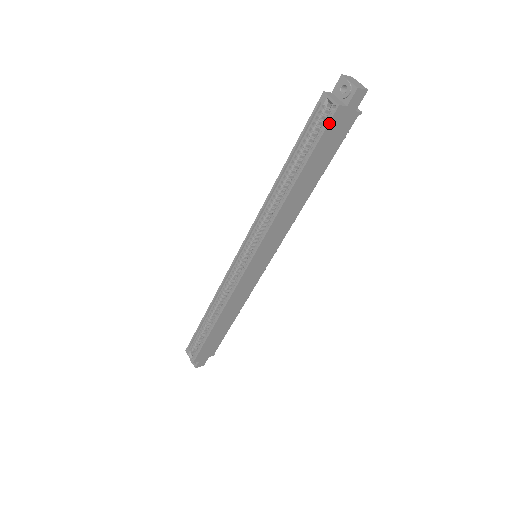
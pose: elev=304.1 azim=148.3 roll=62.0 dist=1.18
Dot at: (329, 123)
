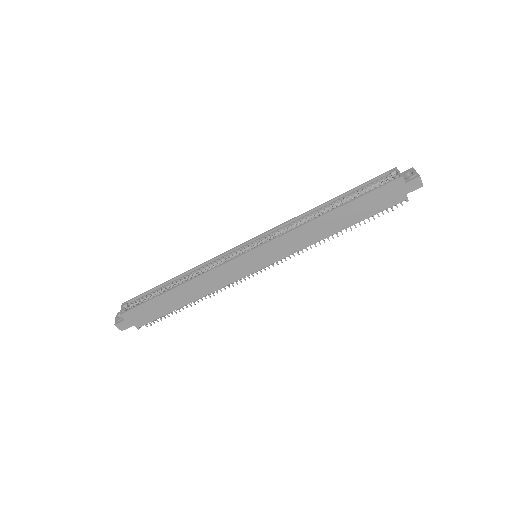
Dot at: (388, 183)
